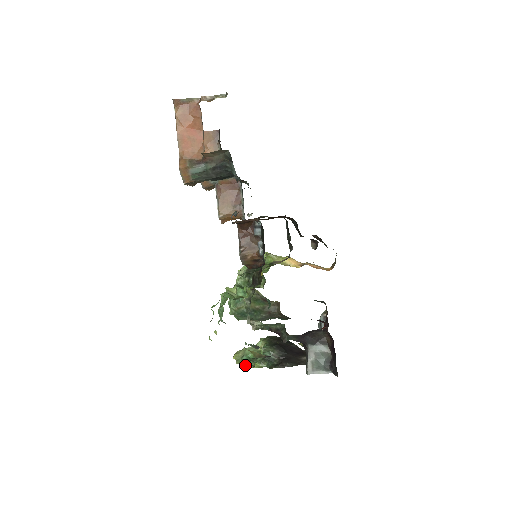
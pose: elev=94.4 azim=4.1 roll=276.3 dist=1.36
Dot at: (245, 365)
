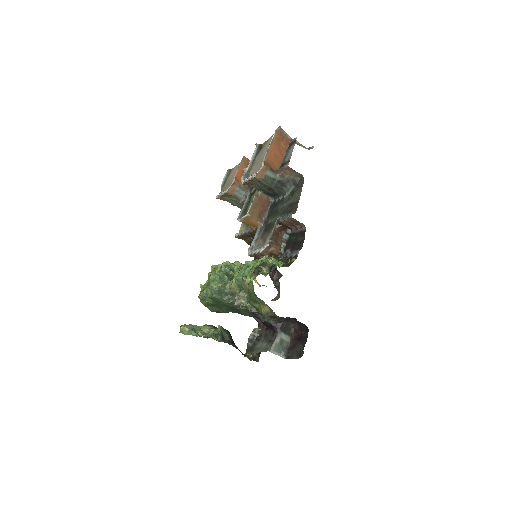
Dot at: (201, 333)
